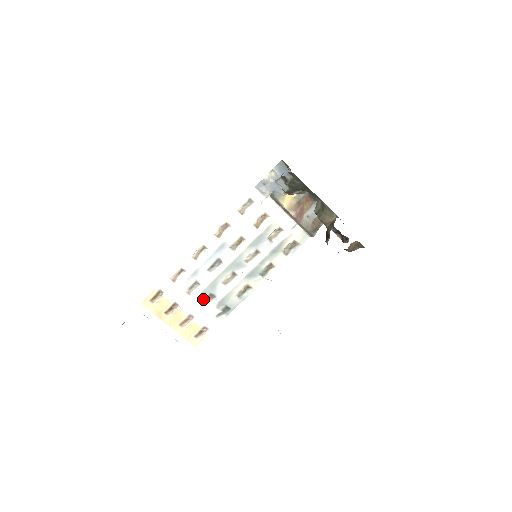
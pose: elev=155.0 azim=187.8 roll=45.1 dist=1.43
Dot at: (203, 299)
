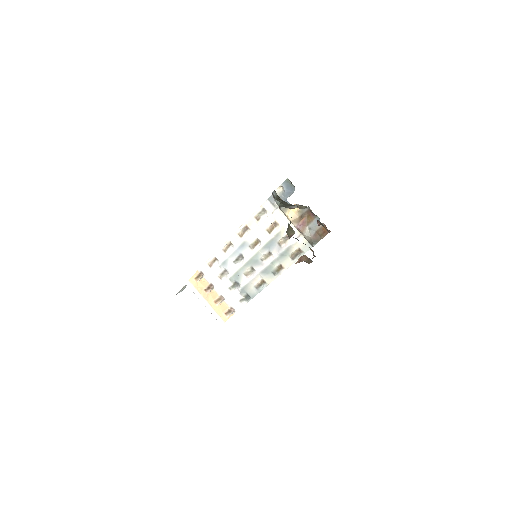
Dot at: (231, 285)
